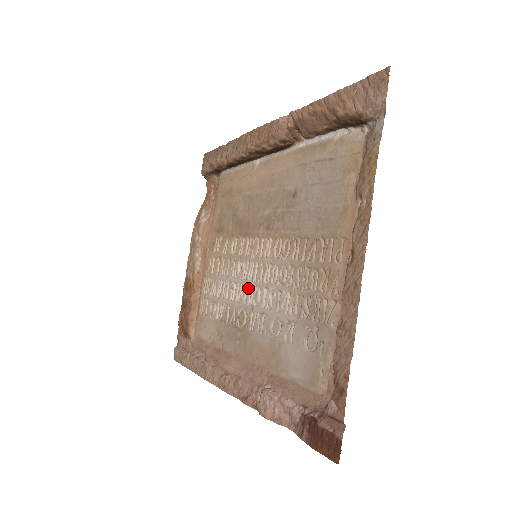
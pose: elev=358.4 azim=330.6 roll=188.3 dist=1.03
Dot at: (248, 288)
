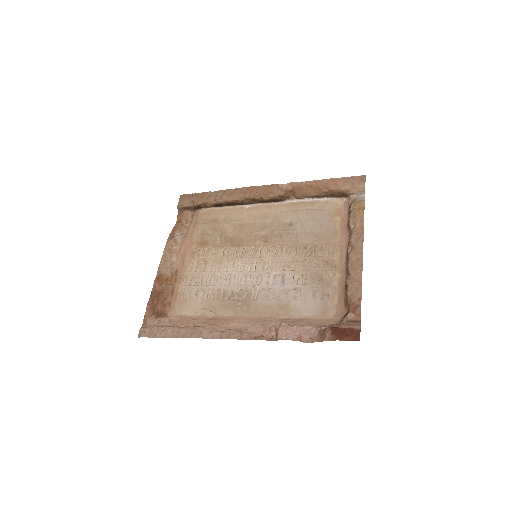
Dot at: (247, 275)
